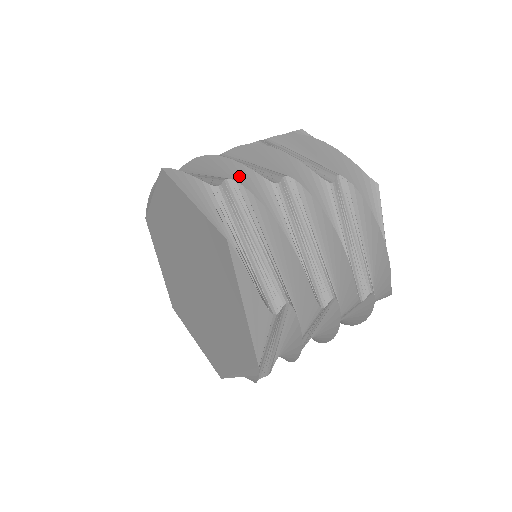
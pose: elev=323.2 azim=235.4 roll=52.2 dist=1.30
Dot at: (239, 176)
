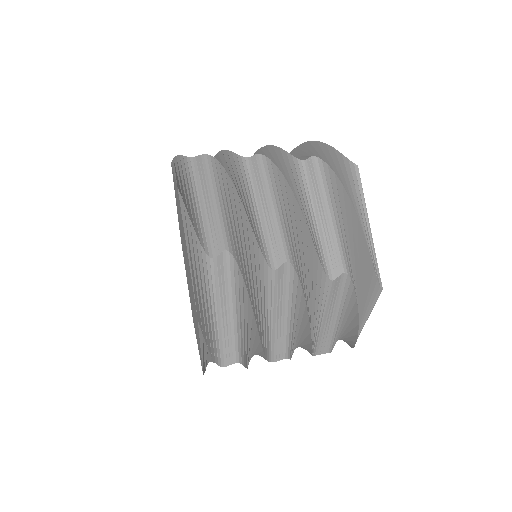
Dot at: (224, 160)
